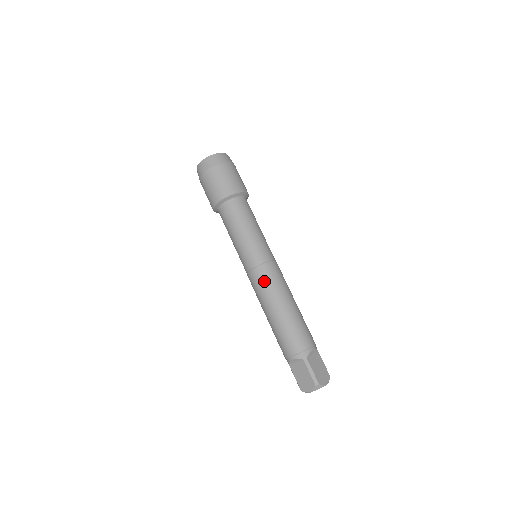
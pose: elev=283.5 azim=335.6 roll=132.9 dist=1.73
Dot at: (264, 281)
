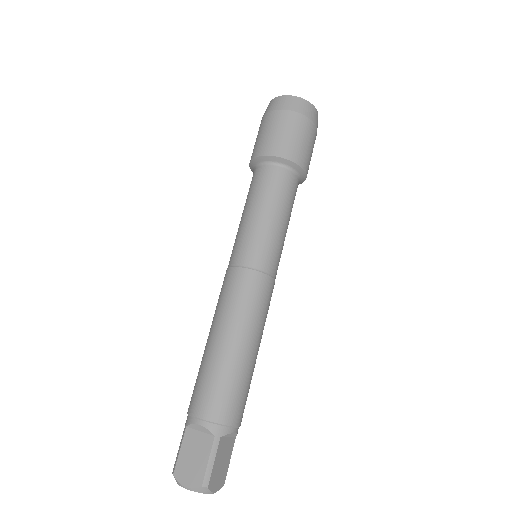
Dot at: (247, 294)
